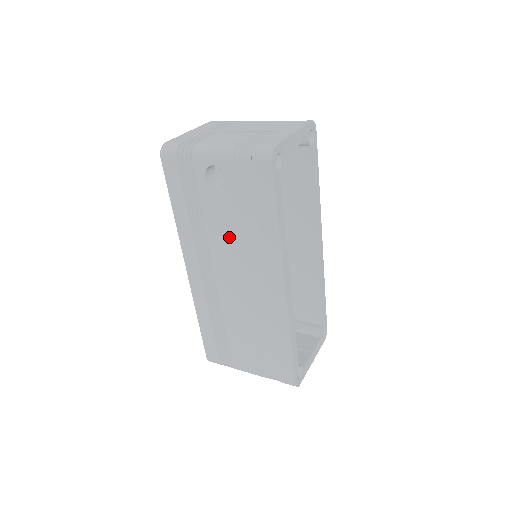
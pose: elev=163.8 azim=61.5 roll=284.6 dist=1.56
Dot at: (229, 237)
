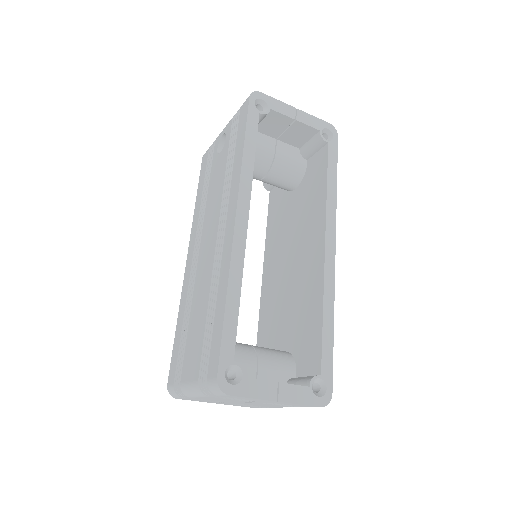
Dot at: (216, 194)
